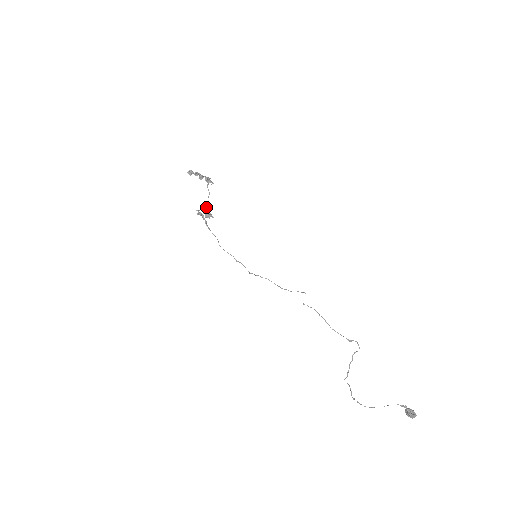
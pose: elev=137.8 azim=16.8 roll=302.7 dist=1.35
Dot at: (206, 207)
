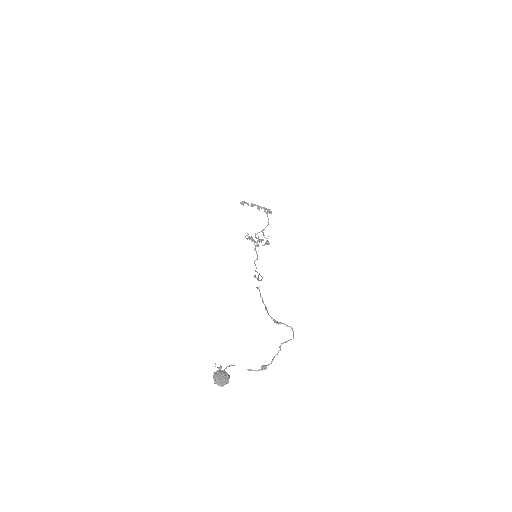
Dot at: (264, 235)
